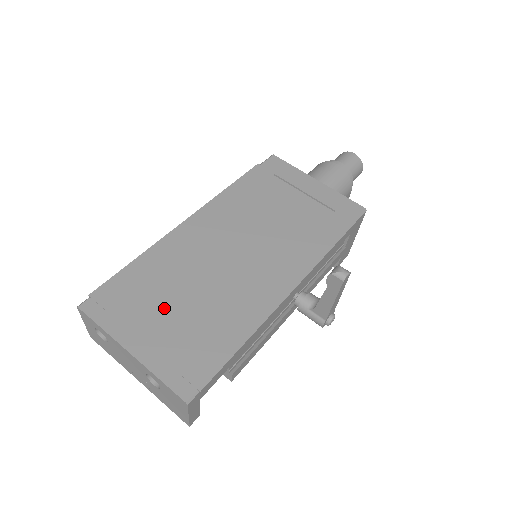
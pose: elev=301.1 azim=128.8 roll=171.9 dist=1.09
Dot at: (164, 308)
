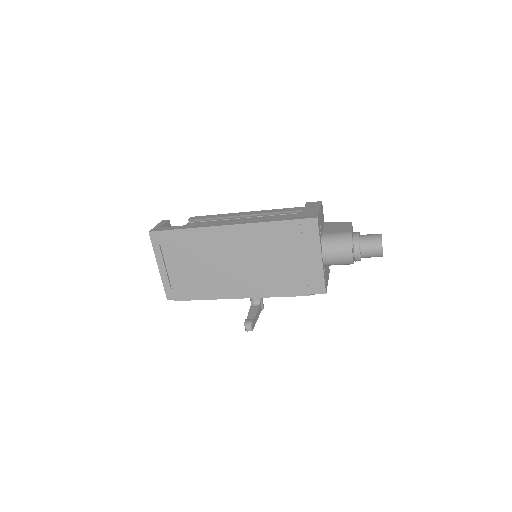
Dot at: (184, 260)
